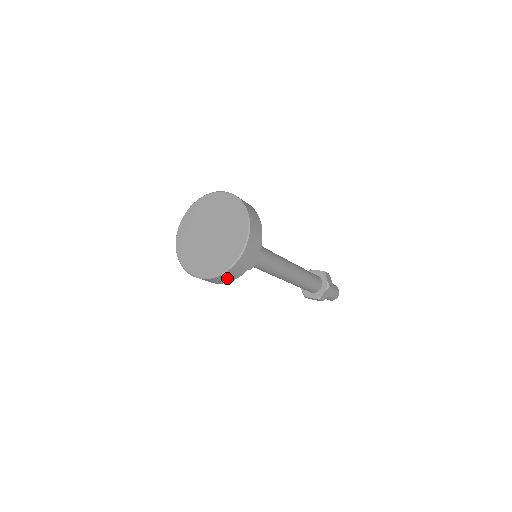
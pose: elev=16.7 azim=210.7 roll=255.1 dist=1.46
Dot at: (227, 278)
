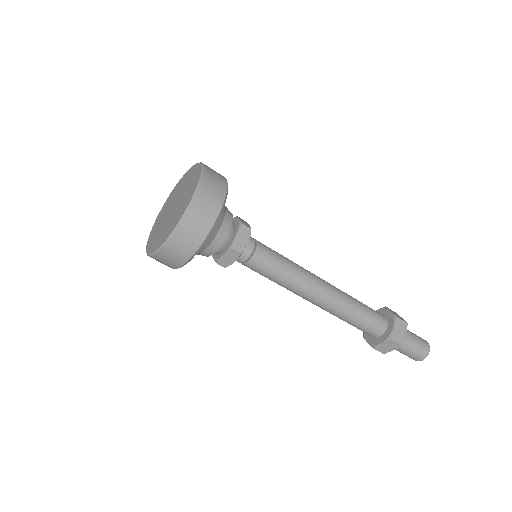
Dot at: (165, 263)
